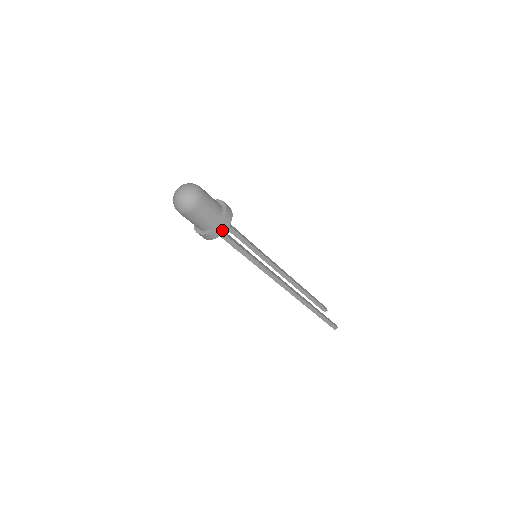
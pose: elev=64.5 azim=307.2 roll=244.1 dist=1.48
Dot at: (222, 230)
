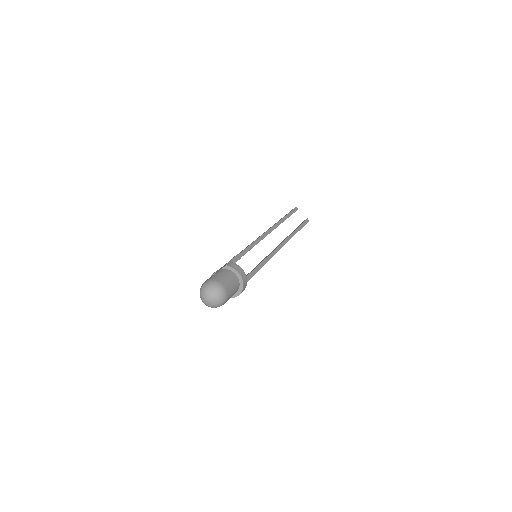
Dot at: (242, 291)
